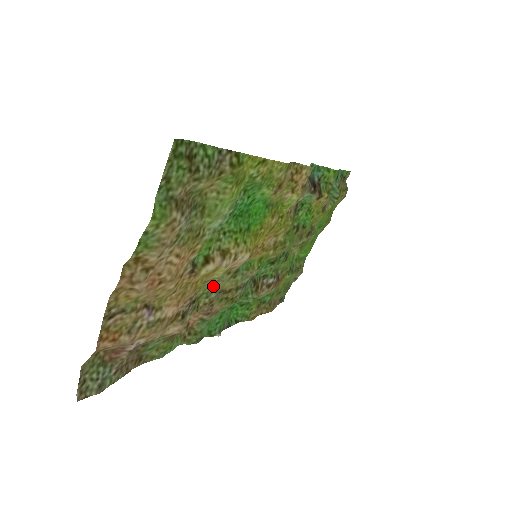
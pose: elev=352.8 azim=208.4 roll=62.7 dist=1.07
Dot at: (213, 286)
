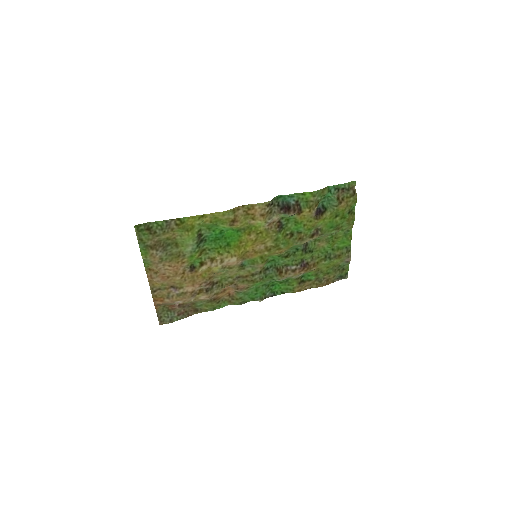
Dot at: (226, 275)
